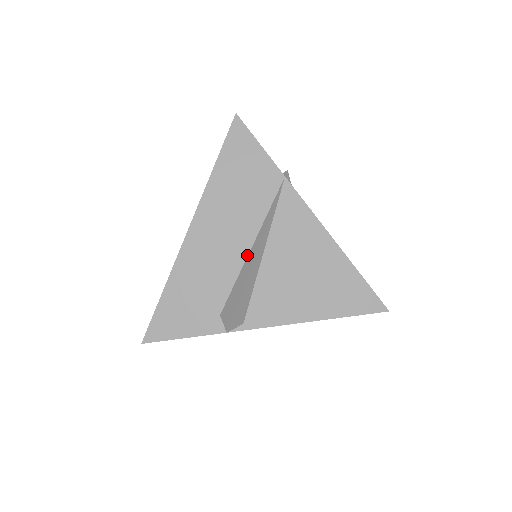
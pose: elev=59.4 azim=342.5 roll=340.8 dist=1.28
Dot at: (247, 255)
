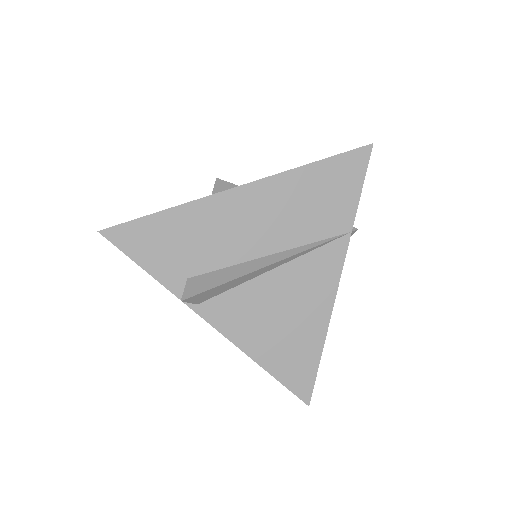
Dot at: (259, 257)
